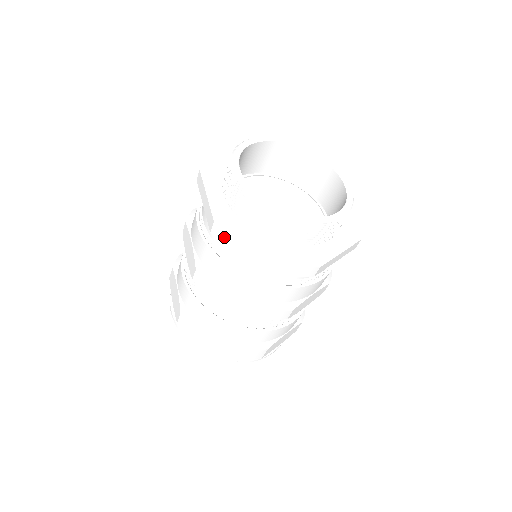
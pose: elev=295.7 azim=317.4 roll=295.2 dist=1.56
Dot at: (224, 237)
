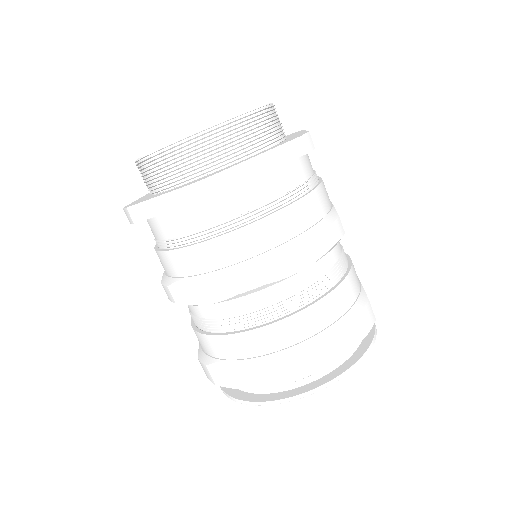
Dot at: (128, 213)
